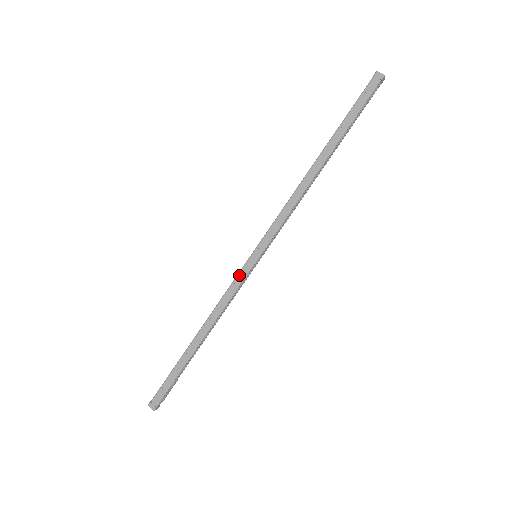
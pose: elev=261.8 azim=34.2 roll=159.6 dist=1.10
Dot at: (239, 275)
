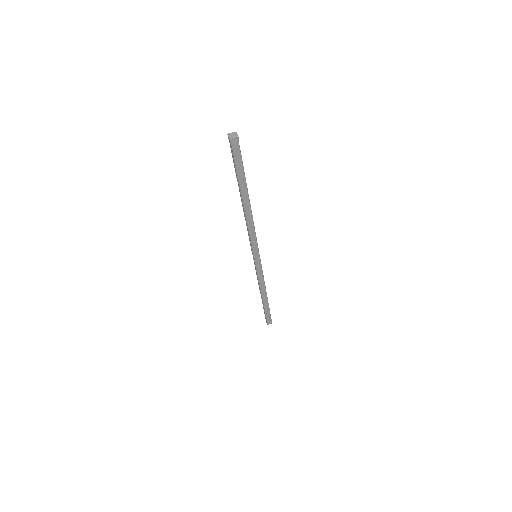
Dot at: (258, 269)
